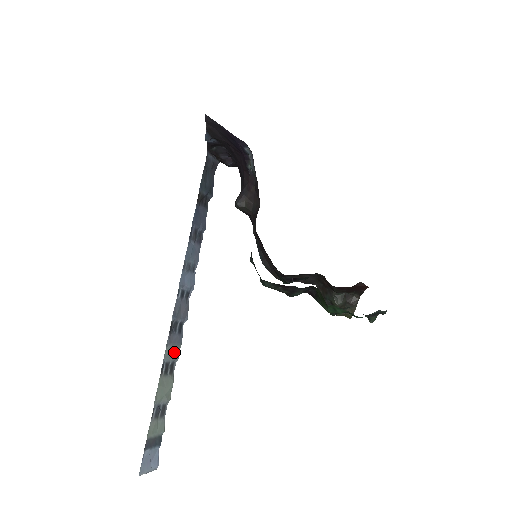
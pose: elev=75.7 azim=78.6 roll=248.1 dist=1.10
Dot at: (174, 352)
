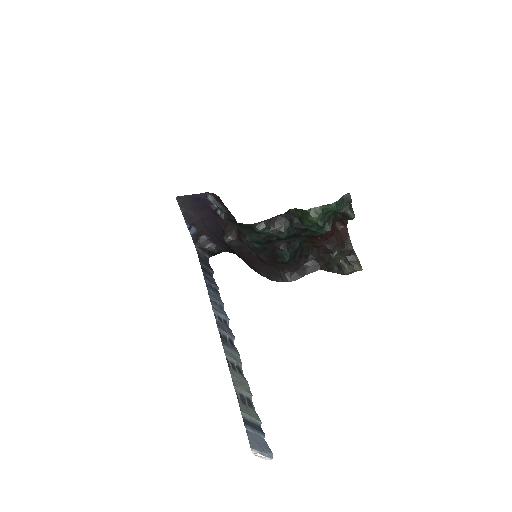
Dot at: (234, 357)
